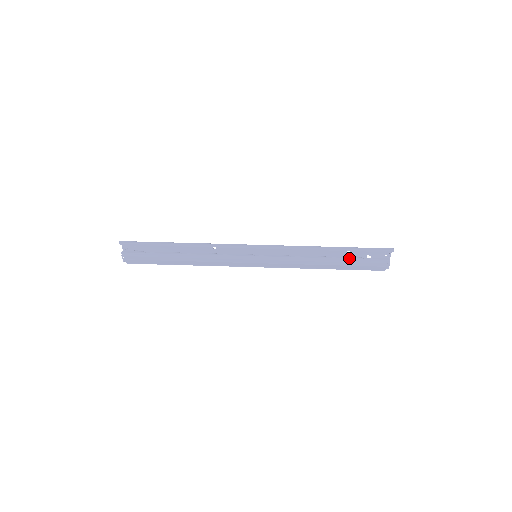
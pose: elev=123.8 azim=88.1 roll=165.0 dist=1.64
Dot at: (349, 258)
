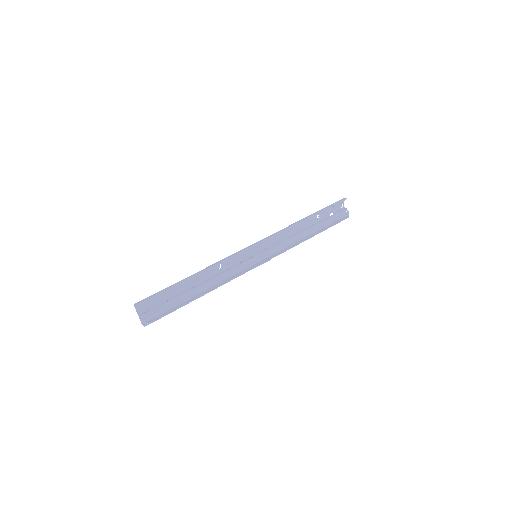
Dot at: (321, 221)
